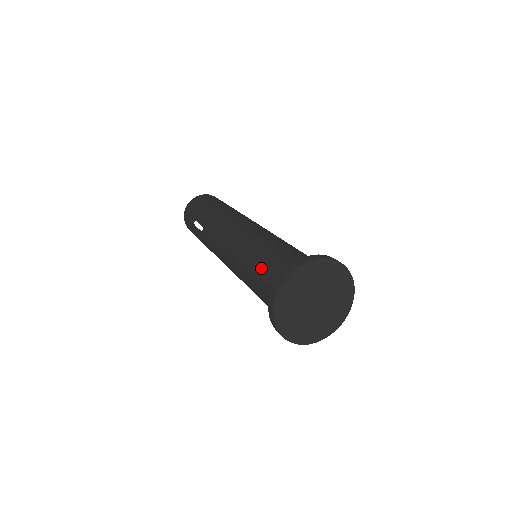
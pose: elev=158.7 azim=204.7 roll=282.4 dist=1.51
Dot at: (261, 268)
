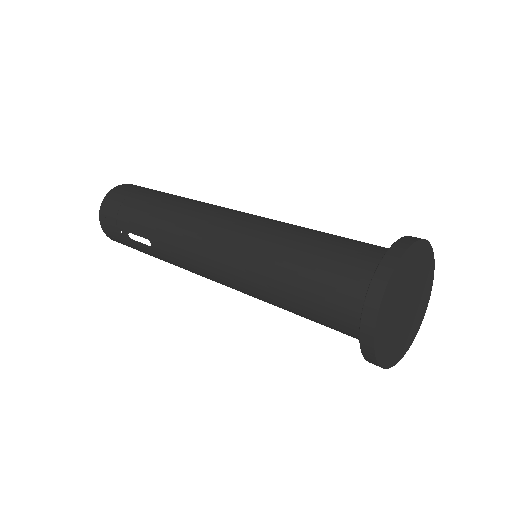
Dot at: (305, 287)
